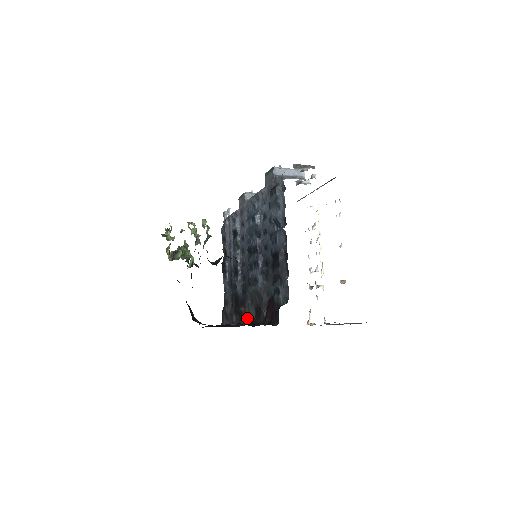
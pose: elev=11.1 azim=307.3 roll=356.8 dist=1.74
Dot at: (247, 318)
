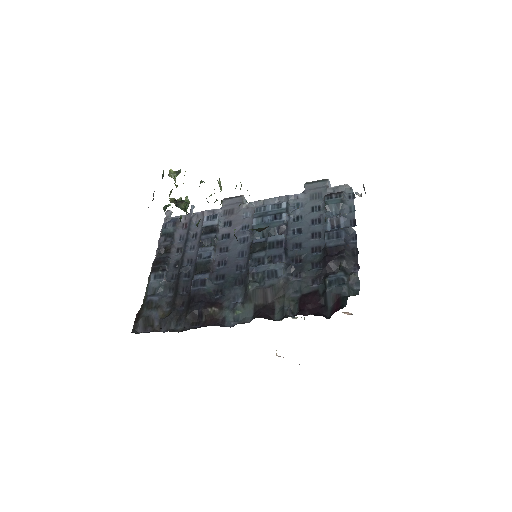
Dot at: (224, 320)
